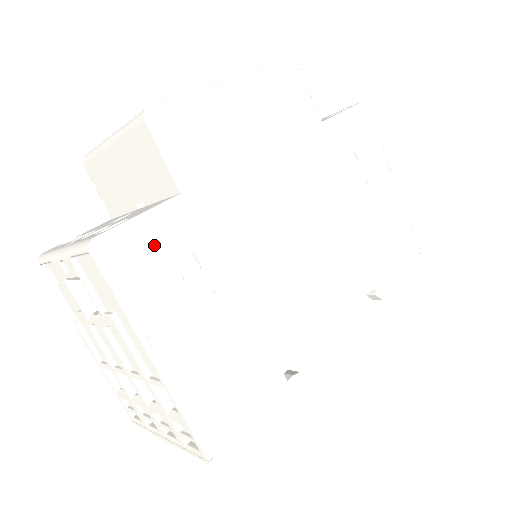
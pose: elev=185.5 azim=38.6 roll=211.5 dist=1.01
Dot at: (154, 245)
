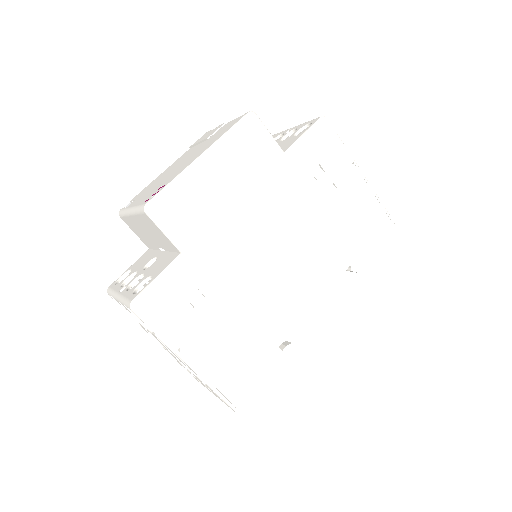
Dot at: (170, 293)
